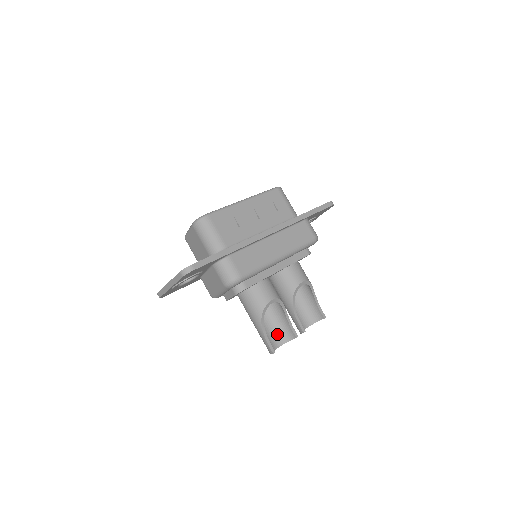
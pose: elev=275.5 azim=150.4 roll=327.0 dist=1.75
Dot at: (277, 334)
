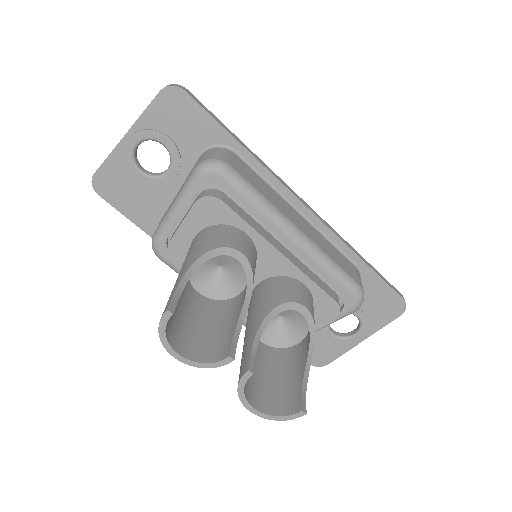
Dot at: (197, 341)
